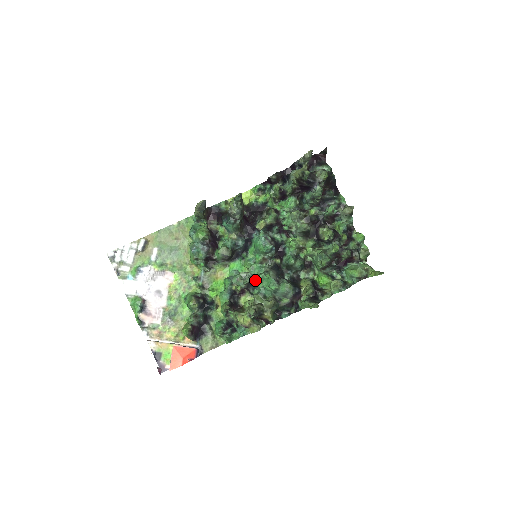
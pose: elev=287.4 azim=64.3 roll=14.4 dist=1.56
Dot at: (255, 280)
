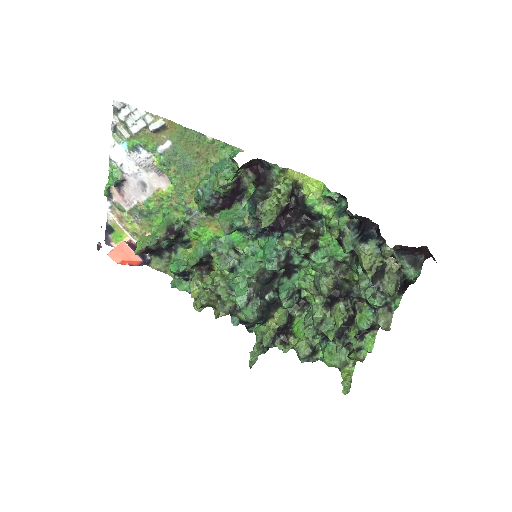
Dot at: (237, 271)
